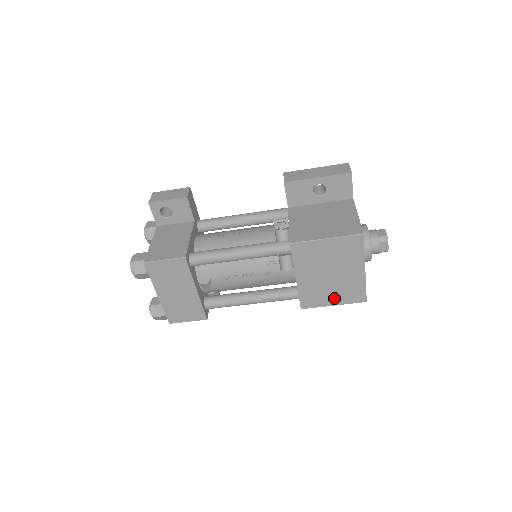
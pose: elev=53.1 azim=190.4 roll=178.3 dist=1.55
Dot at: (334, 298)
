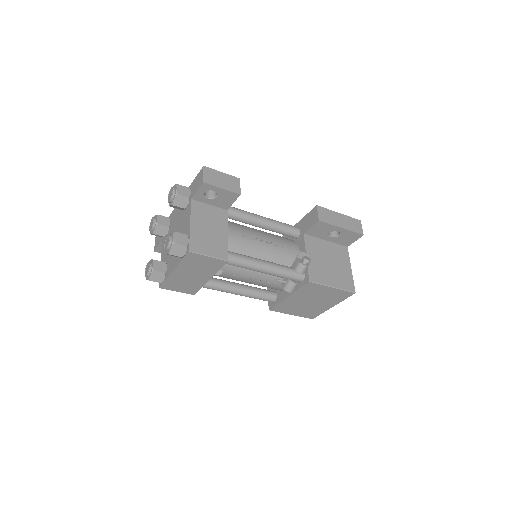
Dot at: (297, 312)
